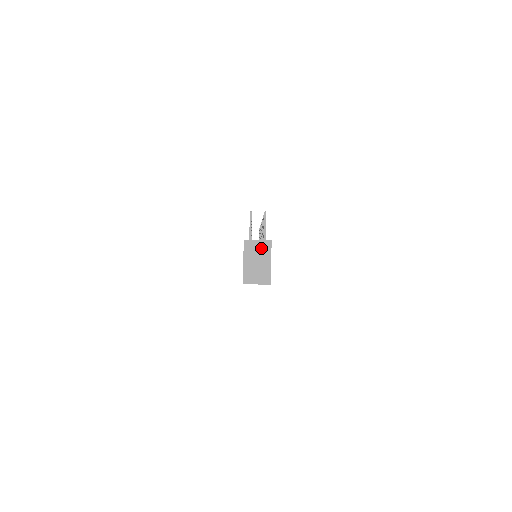
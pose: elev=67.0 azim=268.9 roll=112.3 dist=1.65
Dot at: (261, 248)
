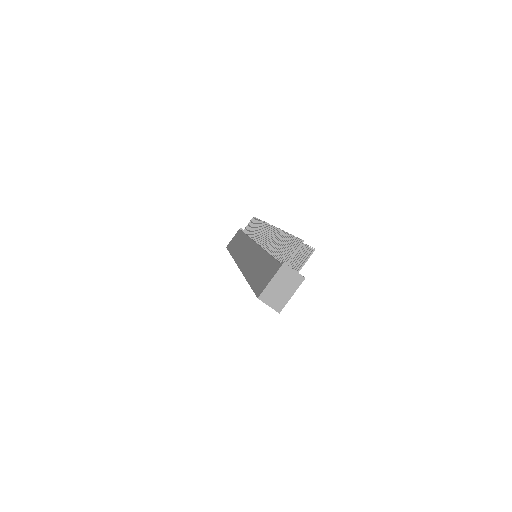
Dot at: (293, 279)
